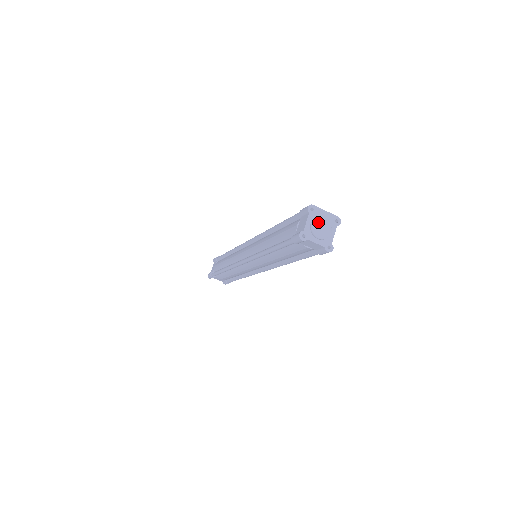
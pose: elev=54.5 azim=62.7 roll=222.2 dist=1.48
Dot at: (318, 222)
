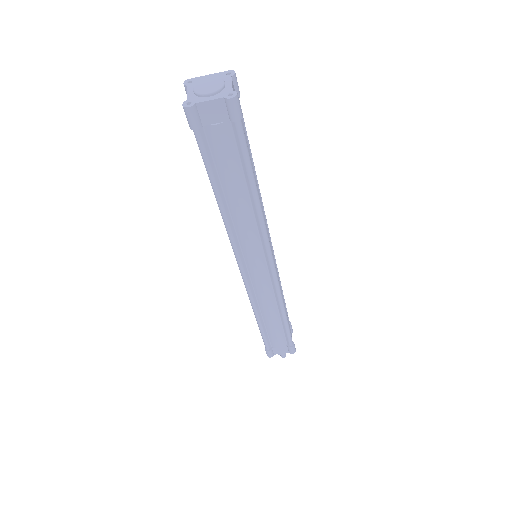
Dot at: (201, 84)
